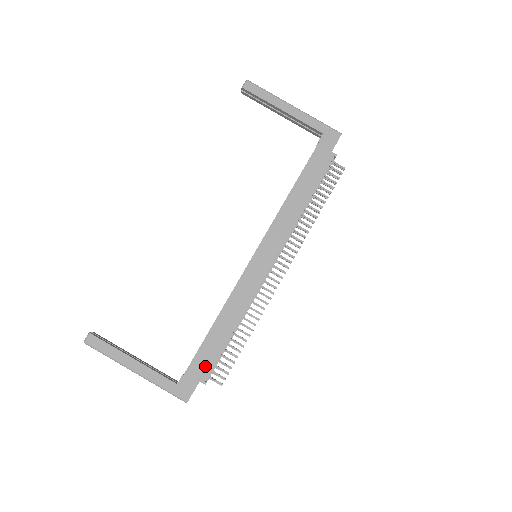
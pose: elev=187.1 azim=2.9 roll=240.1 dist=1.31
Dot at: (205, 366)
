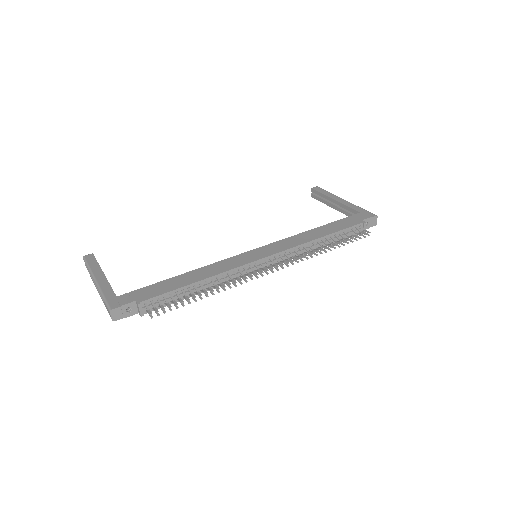
Dot at: (150, 293)
